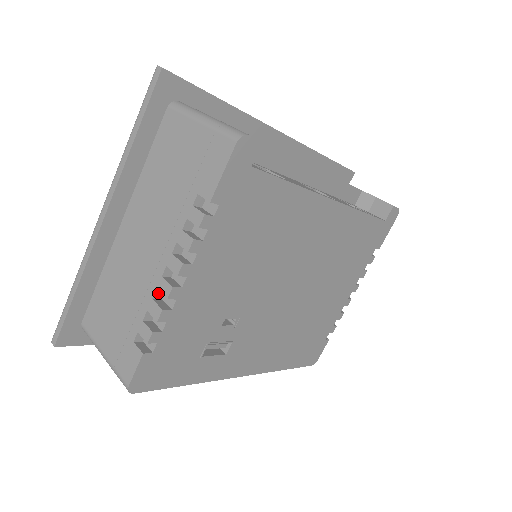
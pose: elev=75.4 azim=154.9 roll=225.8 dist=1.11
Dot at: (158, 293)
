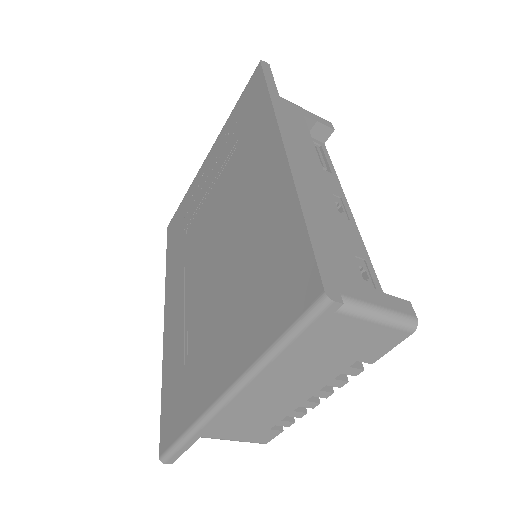
Dot at: (295, 405)
